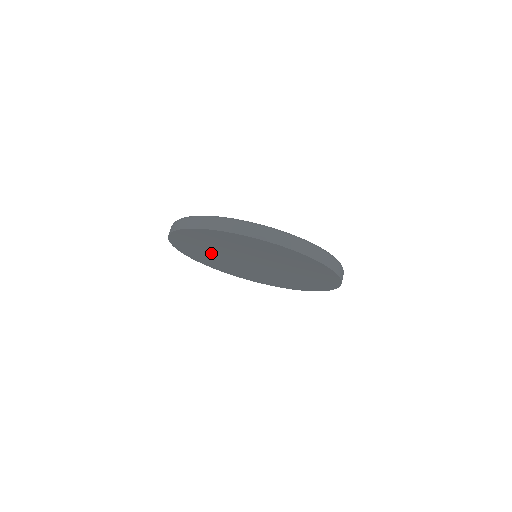
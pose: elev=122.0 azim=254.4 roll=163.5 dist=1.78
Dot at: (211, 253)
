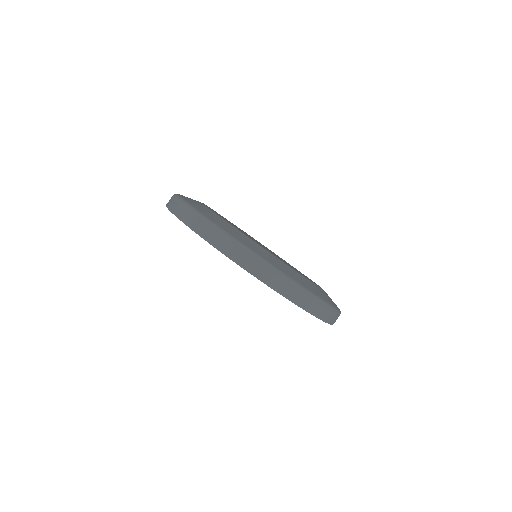
Dot at: occluded
